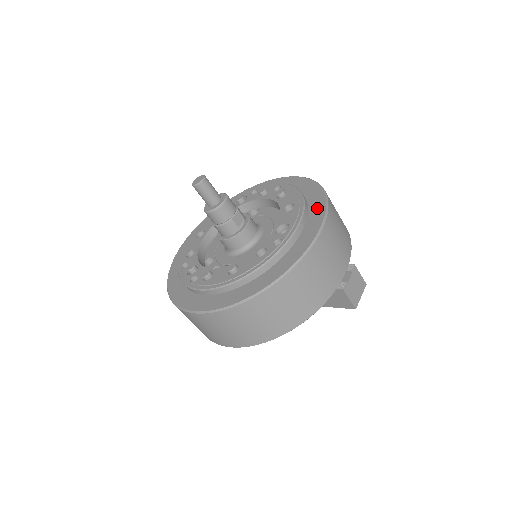
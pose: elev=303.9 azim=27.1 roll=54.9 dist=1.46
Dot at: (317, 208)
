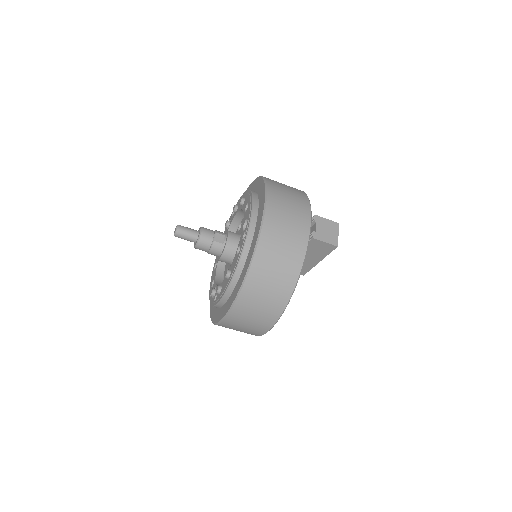
Dot at: (262, 194)
